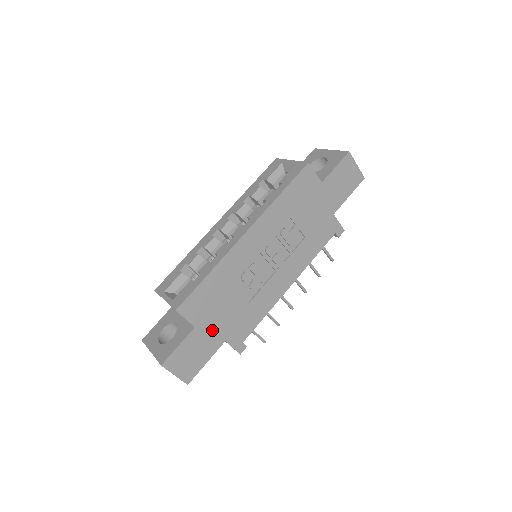
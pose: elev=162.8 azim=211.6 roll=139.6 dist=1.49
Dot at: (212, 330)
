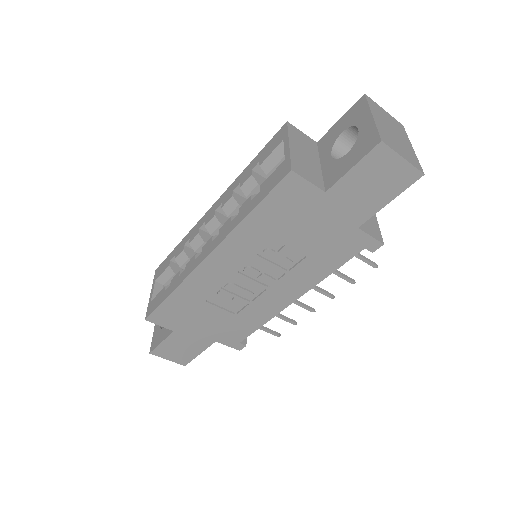
Dot at: (196, 333)
